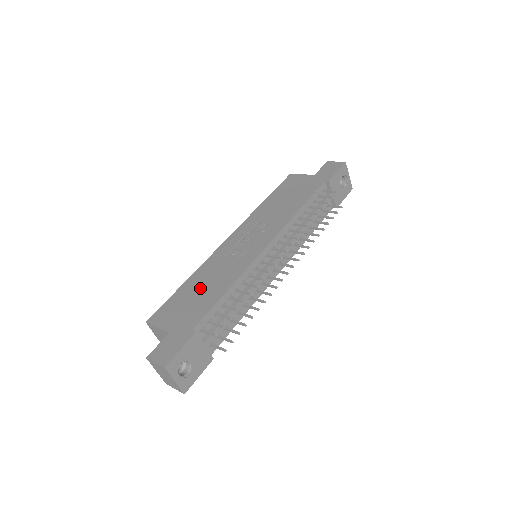
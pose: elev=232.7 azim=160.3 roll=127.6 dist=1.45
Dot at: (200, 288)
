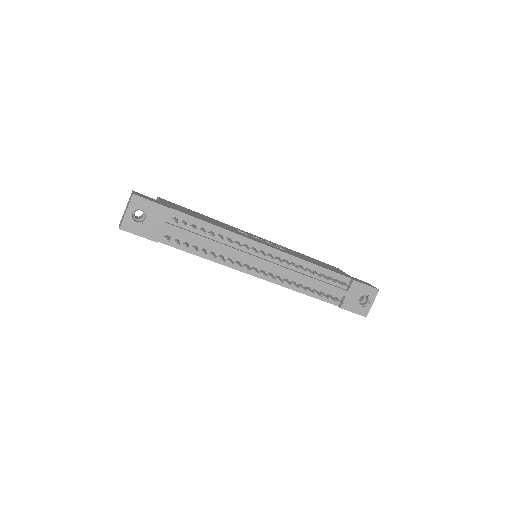
Dot at: (205, 217)
